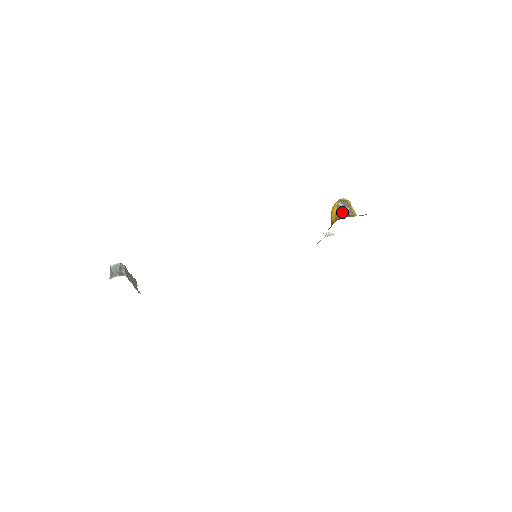
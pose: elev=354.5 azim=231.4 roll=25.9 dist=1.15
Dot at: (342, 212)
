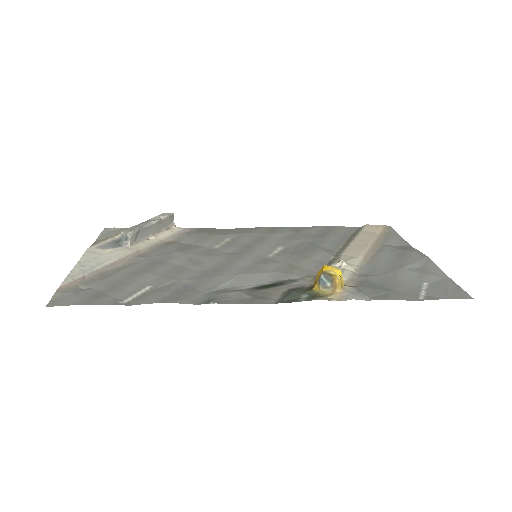
Dot at: (320, 285)
